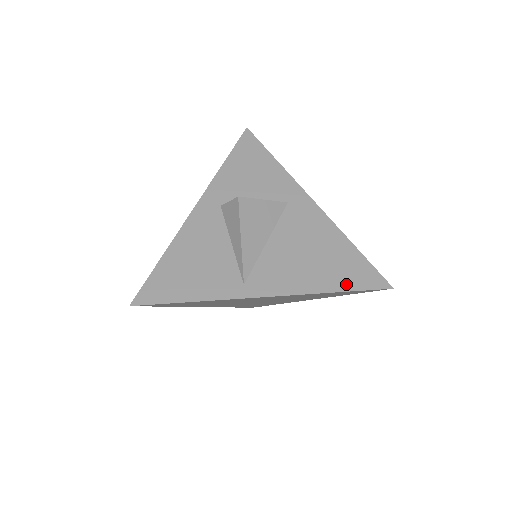
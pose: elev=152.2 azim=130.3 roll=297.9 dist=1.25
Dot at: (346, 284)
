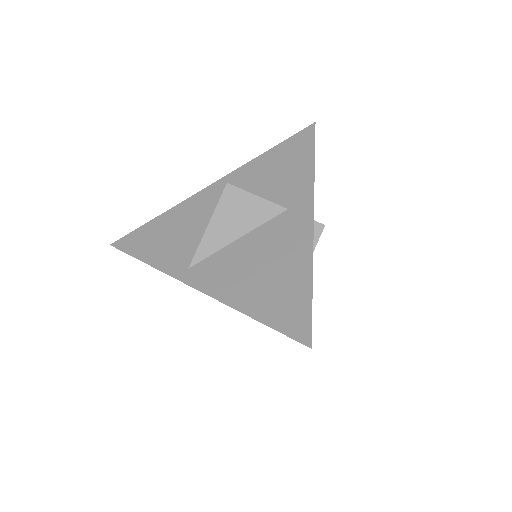
Dot at: (269, 316)
